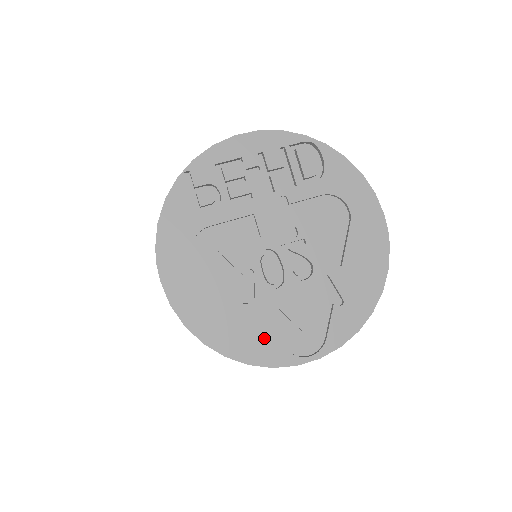
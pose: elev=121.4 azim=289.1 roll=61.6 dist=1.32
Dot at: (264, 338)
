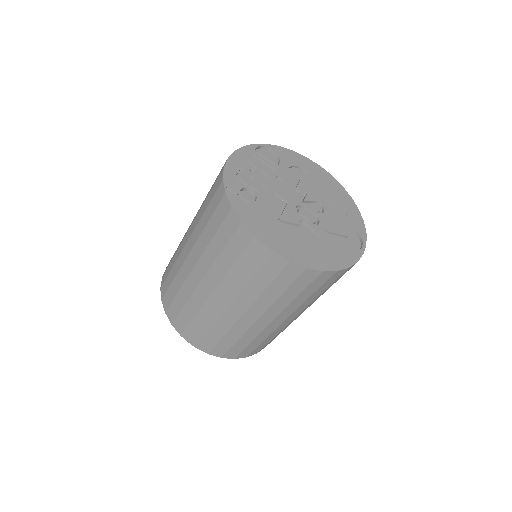
Dot at: (340, 250)
